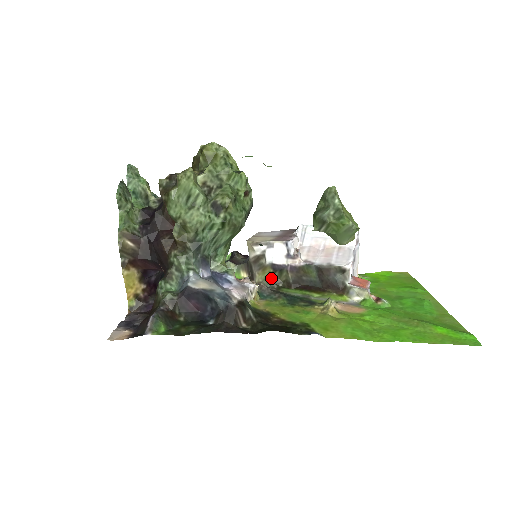
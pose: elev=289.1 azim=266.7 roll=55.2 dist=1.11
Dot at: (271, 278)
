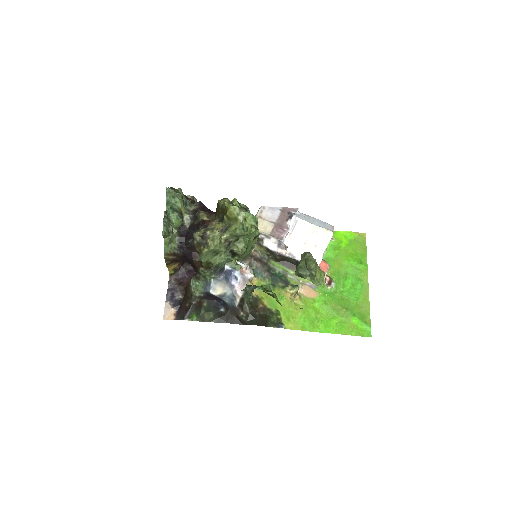
Dot at: (265, 253)
